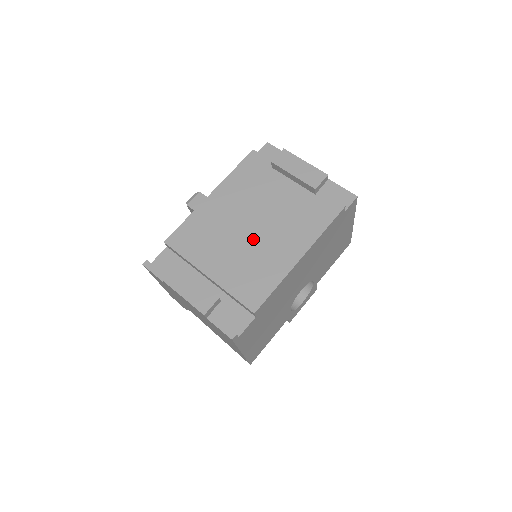
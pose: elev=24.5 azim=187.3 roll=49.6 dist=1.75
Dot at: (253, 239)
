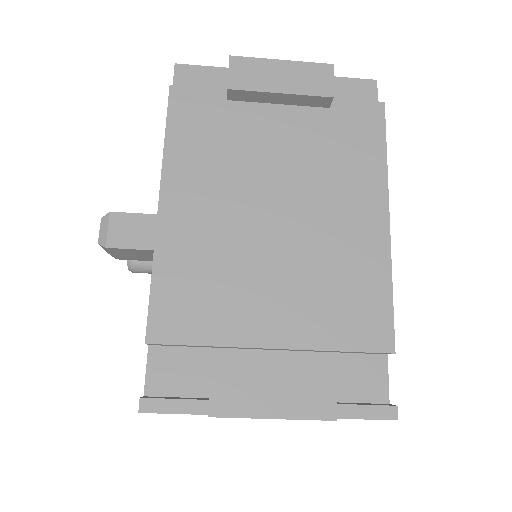
Dot at: (295, 236)
